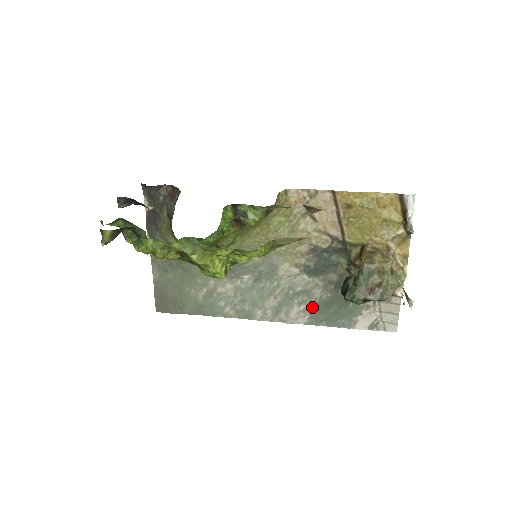
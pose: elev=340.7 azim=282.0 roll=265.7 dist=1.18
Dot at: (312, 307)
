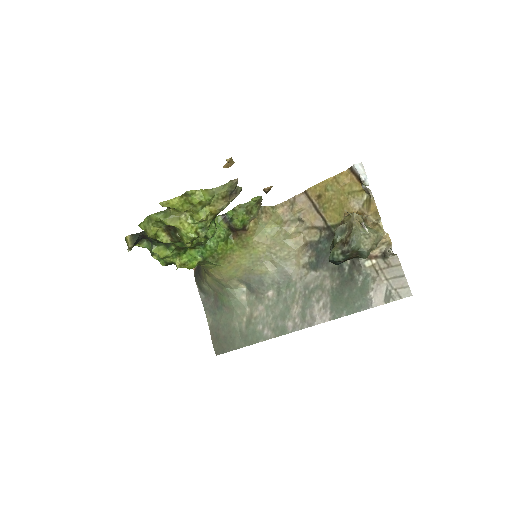
Dot at: (329, 300)
